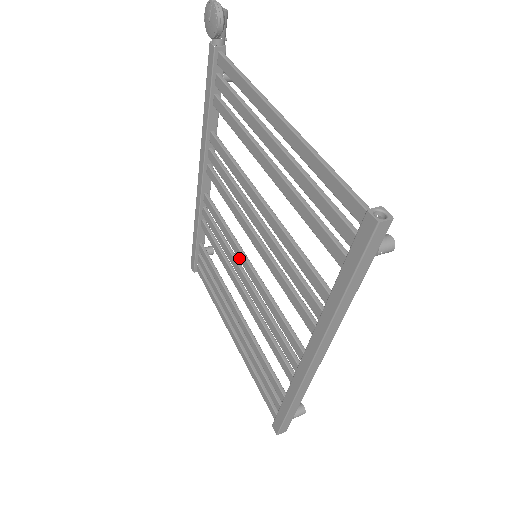
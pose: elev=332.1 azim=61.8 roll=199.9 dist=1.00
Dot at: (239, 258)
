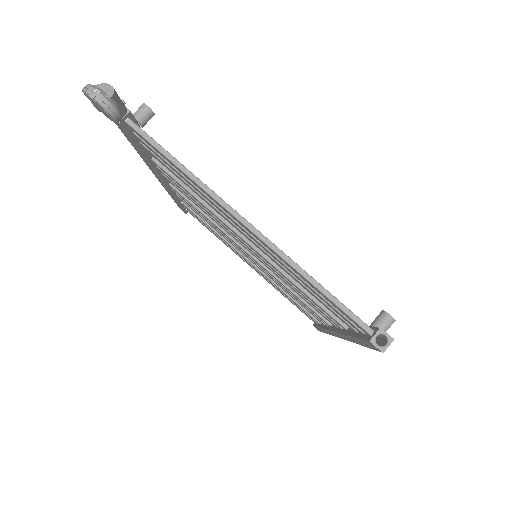
Dot at: occluded
